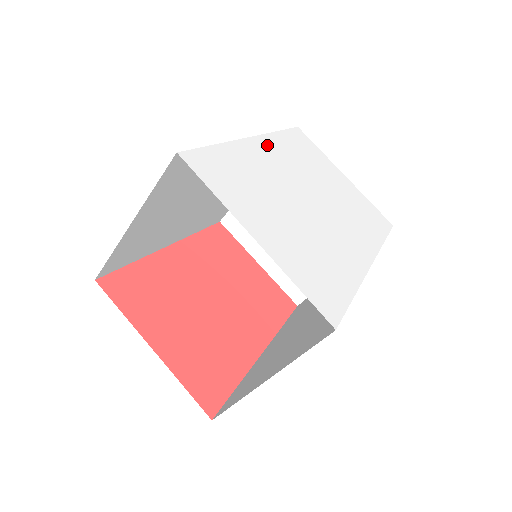
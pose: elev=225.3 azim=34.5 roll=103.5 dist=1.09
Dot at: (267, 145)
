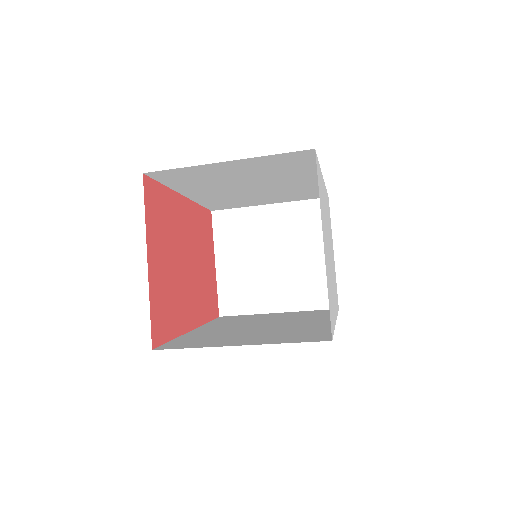
Dot at: (325, 192)
